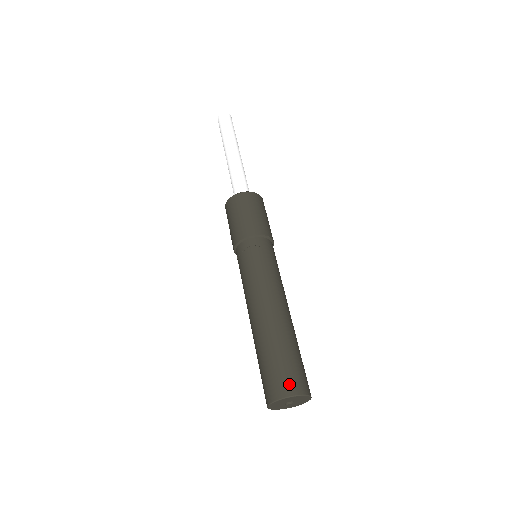
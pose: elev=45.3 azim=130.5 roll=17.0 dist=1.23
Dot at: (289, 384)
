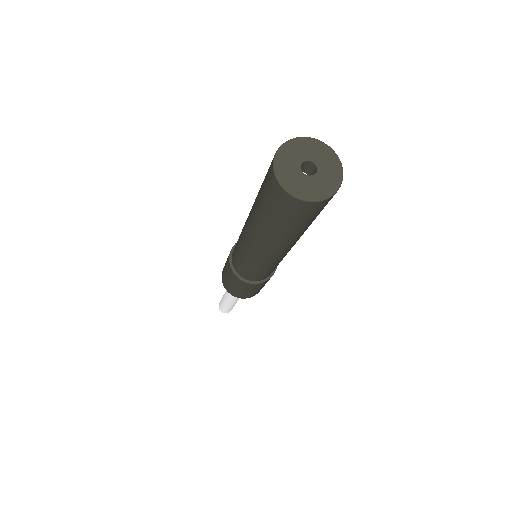
Dot at: occluded
